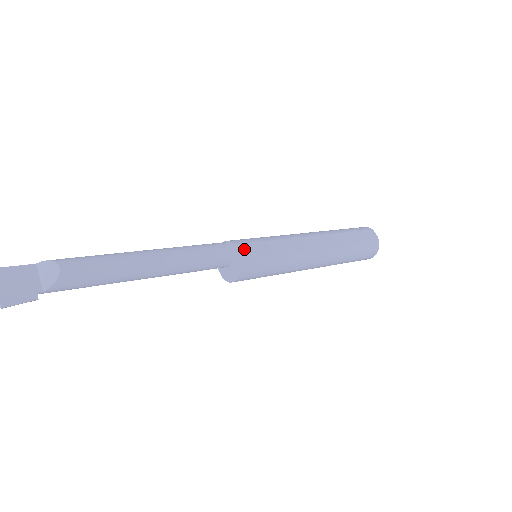
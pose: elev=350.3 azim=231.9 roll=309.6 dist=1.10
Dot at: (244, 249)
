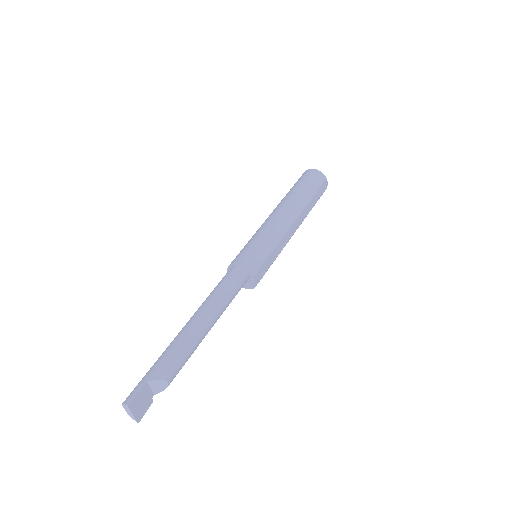
Dot at: (259, 275)
